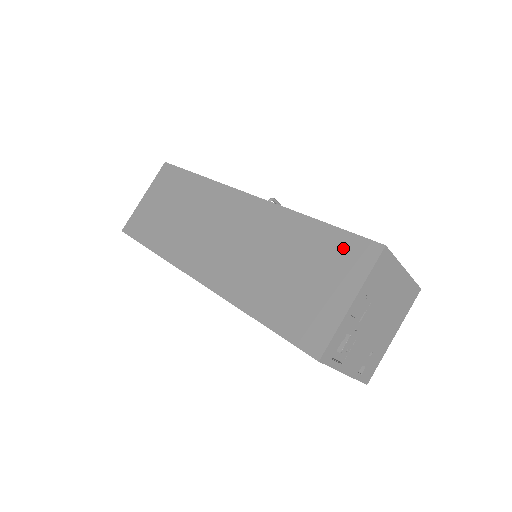
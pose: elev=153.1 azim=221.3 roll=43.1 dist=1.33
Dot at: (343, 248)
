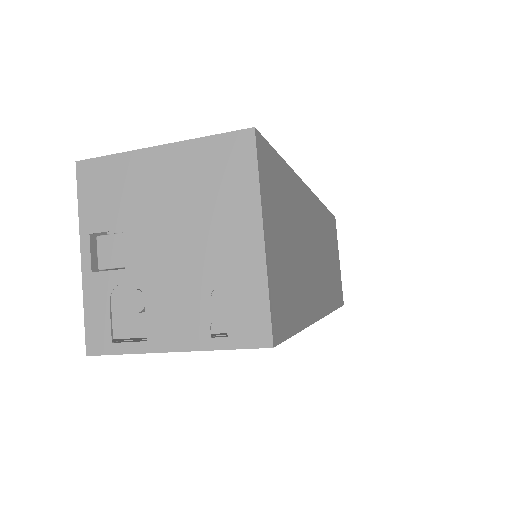
Dot at: occluded
